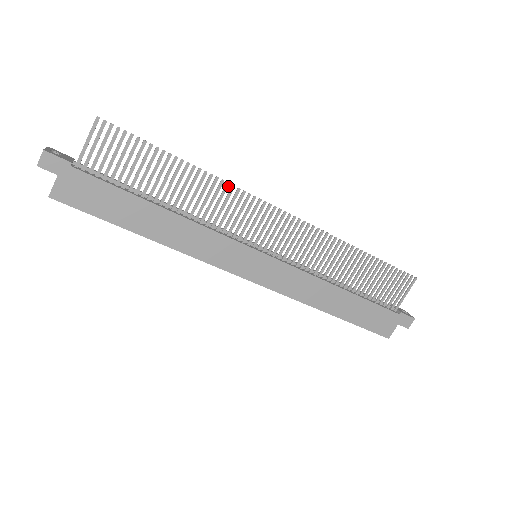
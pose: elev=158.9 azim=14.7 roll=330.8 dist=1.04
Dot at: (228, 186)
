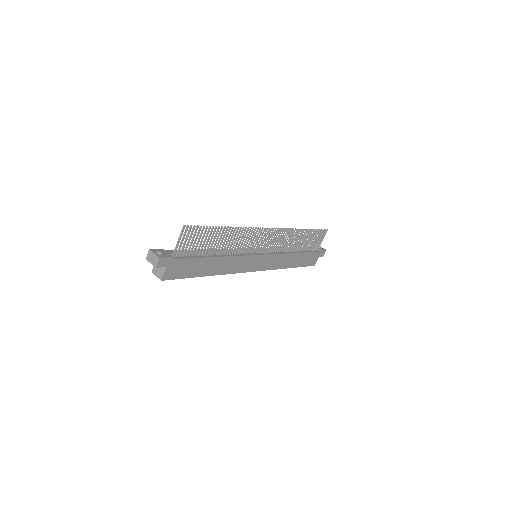
Dot at: occluded
